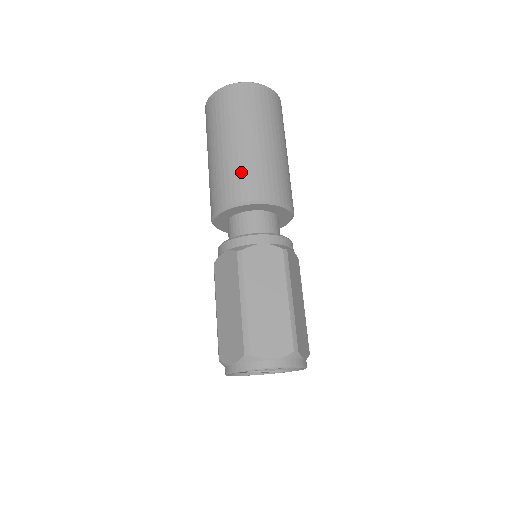
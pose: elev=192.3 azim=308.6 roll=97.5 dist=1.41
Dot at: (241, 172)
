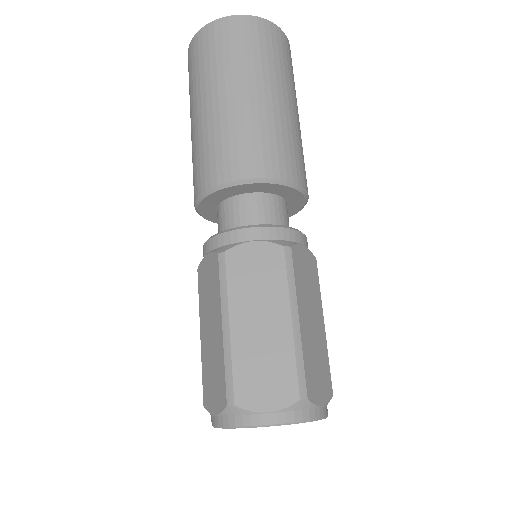
Dot at: (285, 141)
